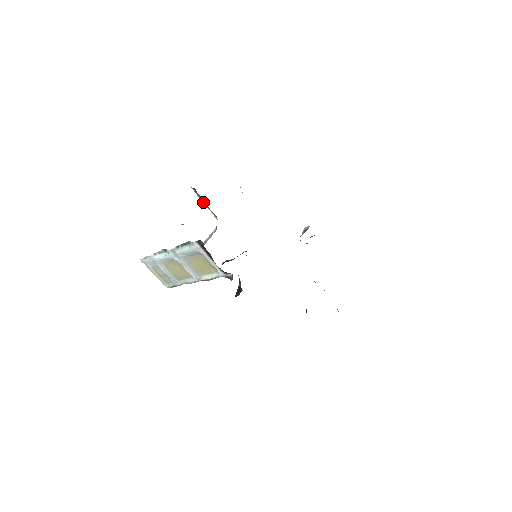
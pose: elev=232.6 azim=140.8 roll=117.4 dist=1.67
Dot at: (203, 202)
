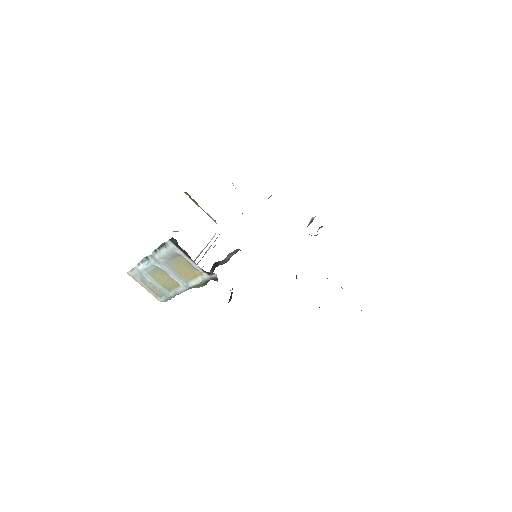
Dot at: occluded
